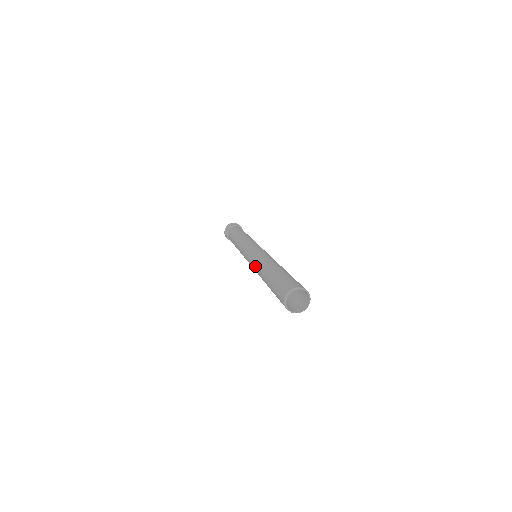
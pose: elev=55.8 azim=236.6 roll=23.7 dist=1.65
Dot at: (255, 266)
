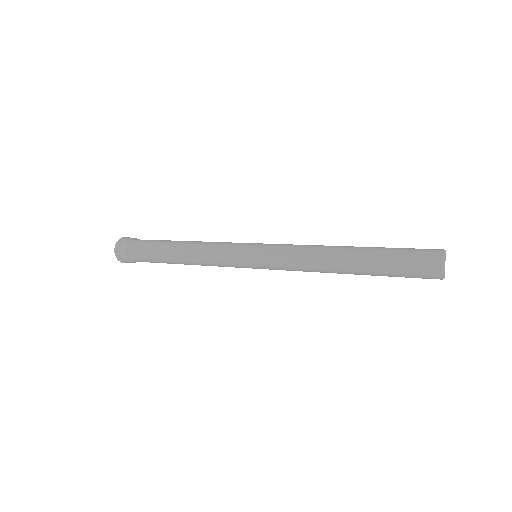
Dot at: (304, 250)
